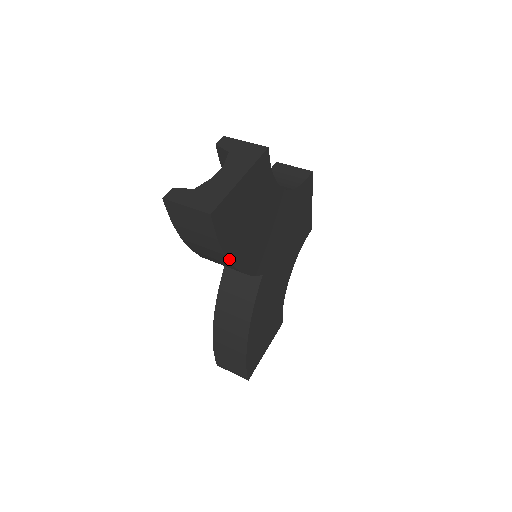
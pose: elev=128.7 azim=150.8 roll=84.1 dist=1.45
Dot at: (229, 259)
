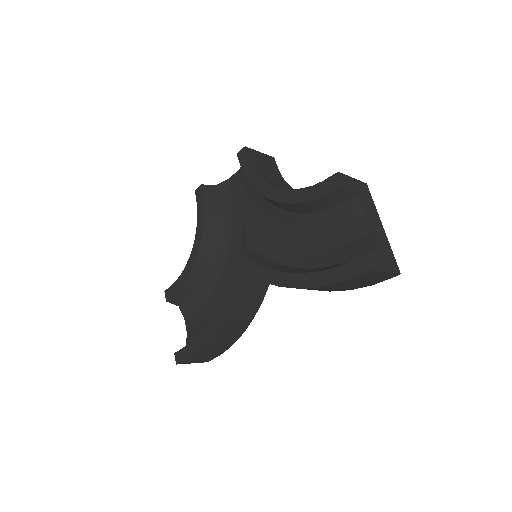
Dot at: (339, 290)
